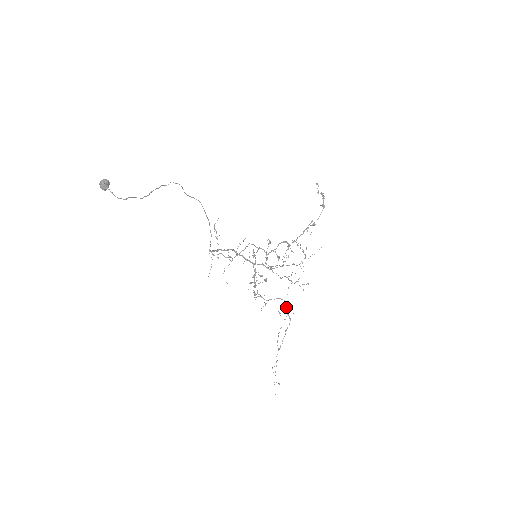
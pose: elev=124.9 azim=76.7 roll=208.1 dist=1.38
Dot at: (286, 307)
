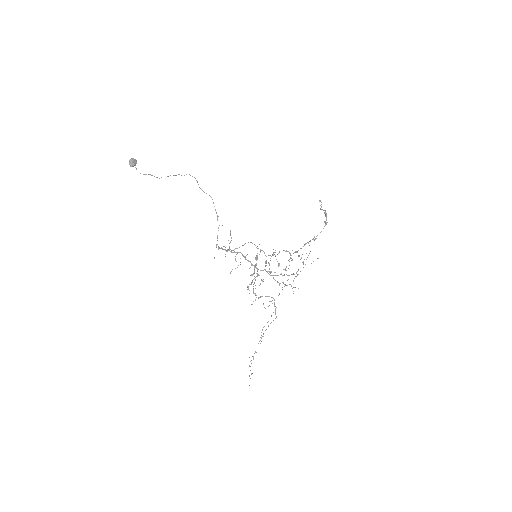
Dot at: (274, 305)
